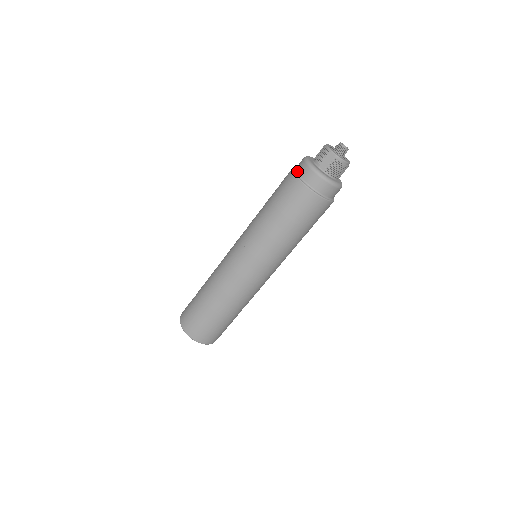
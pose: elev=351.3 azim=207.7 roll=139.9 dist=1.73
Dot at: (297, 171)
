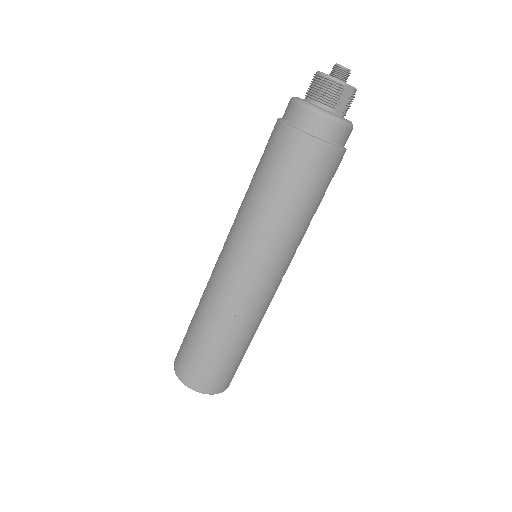
Dot at: (314, 133)
